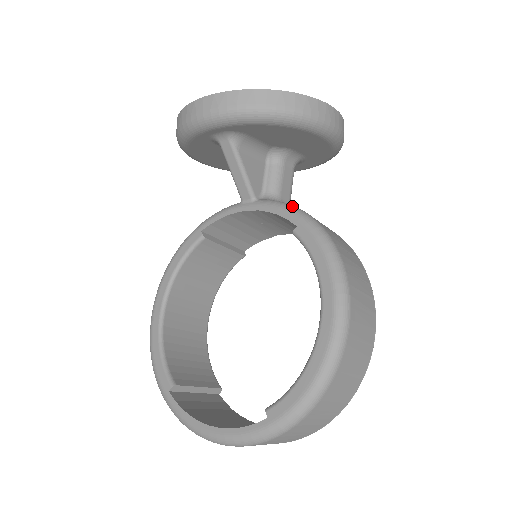
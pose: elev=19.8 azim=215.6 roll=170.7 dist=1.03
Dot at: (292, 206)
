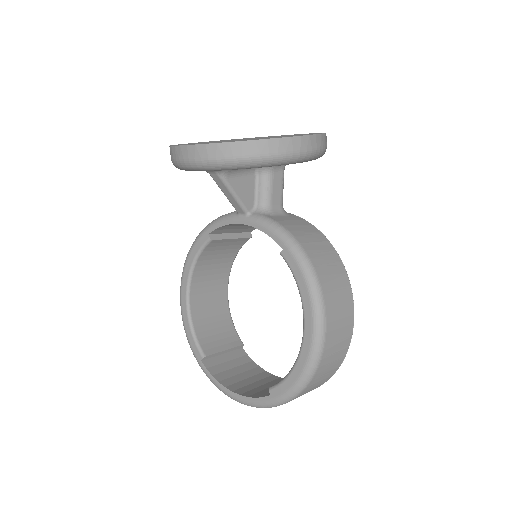
Dot at: (279, 227)
